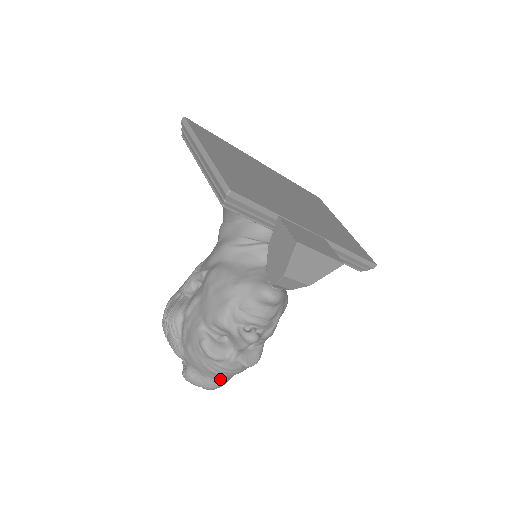
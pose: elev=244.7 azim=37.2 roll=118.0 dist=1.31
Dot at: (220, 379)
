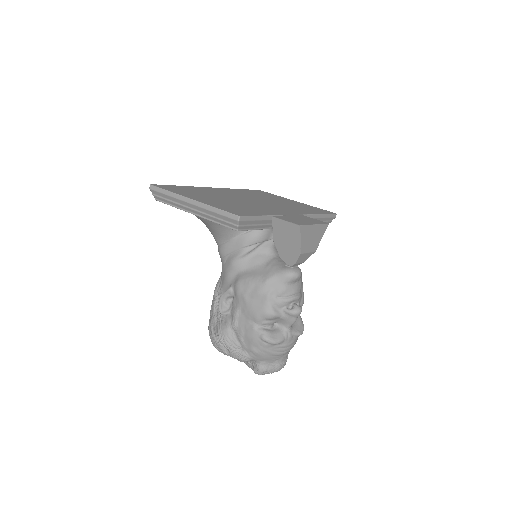
Dot at: (285, 357)
